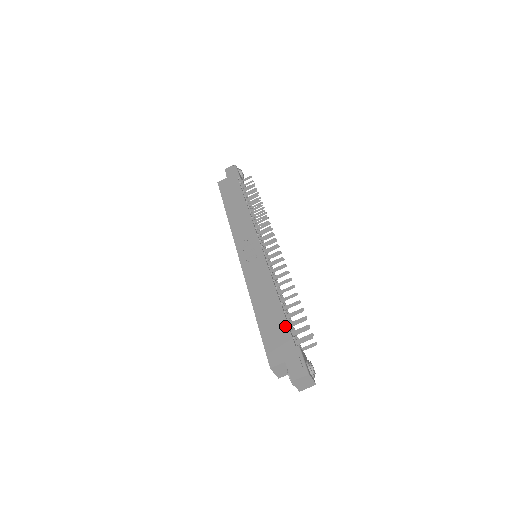
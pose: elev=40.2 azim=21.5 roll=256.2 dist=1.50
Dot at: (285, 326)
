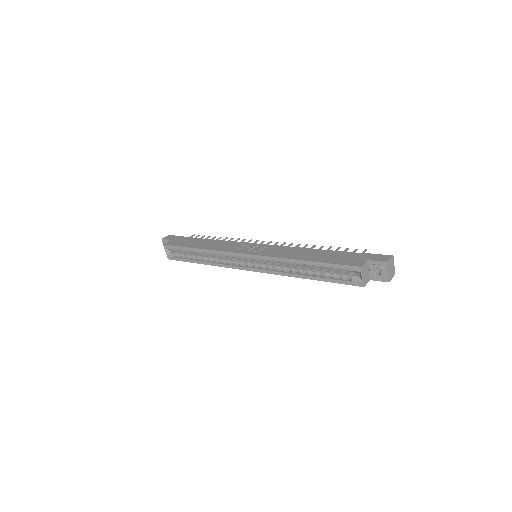
Dot at: (341, 252)
